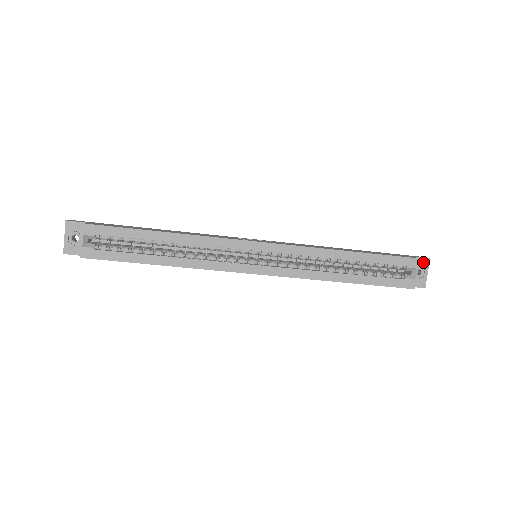
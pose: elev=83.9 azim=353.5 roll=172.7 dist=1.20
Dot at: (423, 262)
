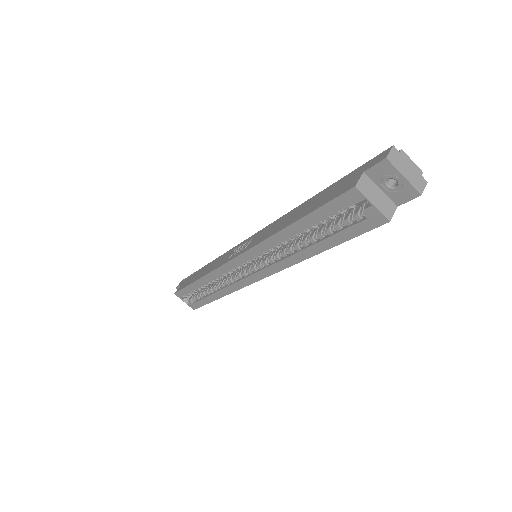
Dot at: (382, 168)
